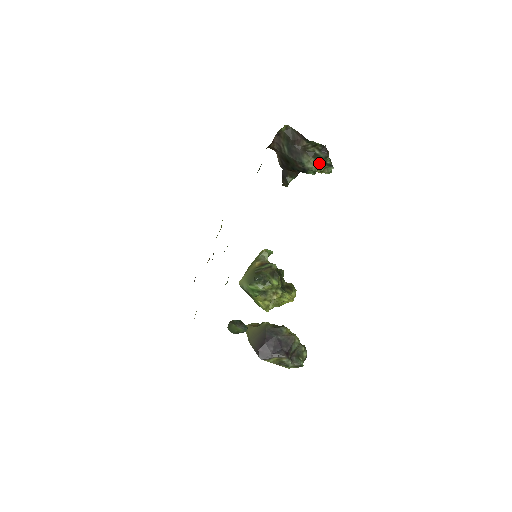
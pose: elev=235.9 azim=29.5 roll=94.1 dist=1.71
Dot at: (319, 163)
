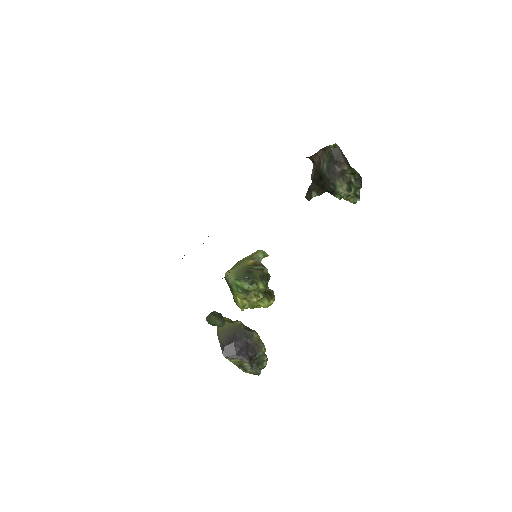
Dot at: (350, 191)
